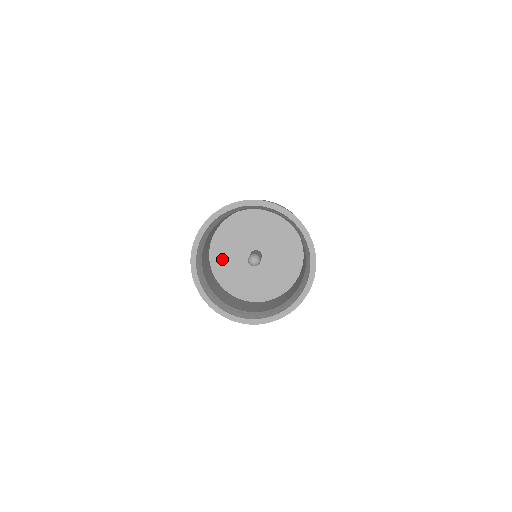
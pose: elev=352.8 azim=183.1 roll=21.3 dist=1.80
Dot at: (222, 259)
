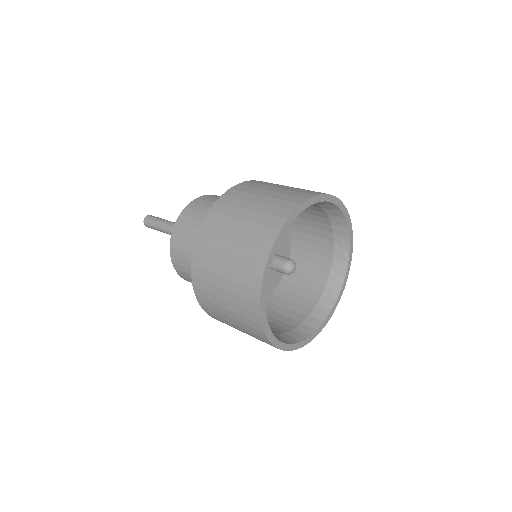
Dot at: occluded
